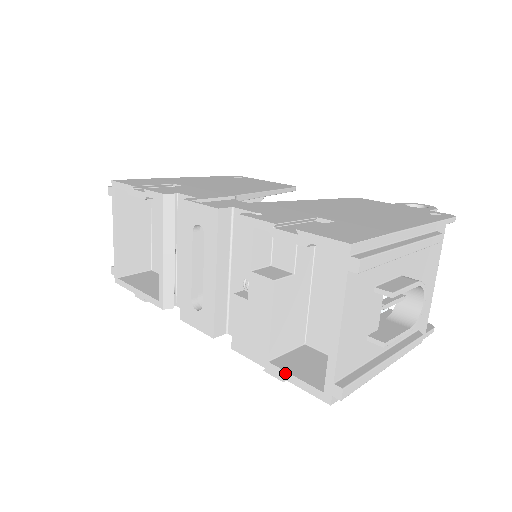
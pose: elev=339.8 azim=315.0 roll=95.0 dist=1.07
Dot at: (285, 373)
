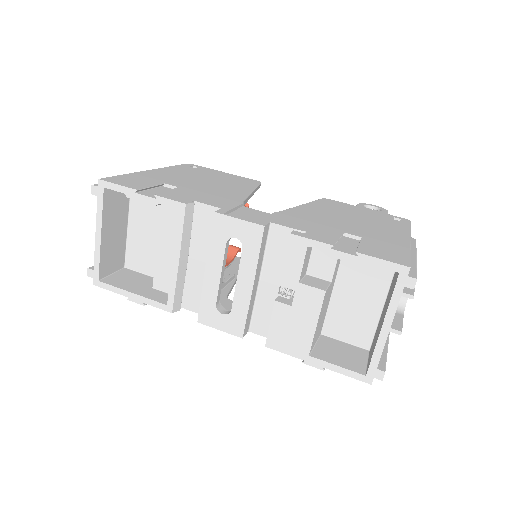
Dot at: (327, 364)
